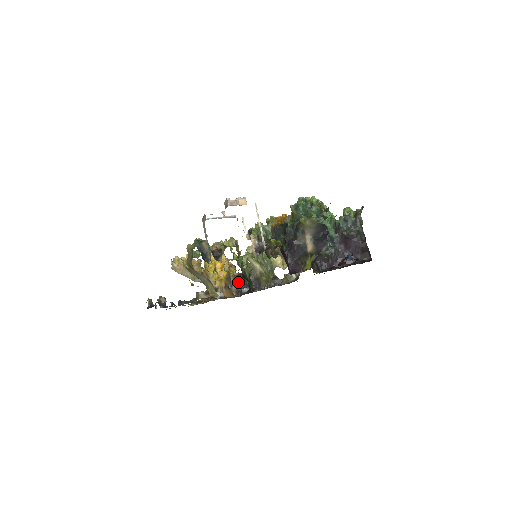
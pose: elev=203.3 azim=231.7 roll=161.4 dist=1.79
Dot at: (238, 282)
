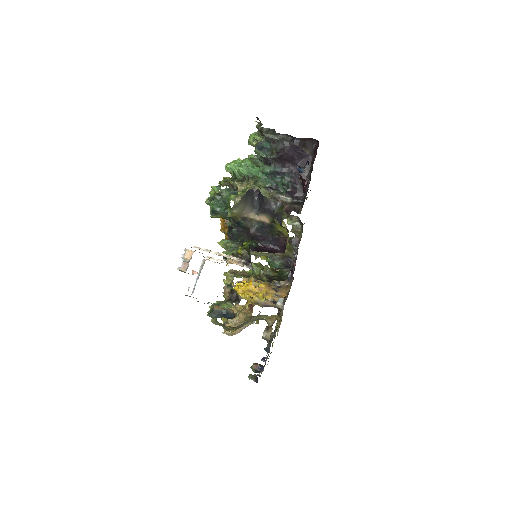
Dot at: occluded
